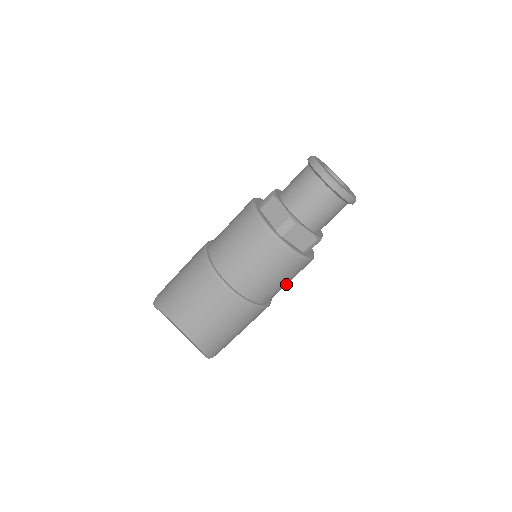
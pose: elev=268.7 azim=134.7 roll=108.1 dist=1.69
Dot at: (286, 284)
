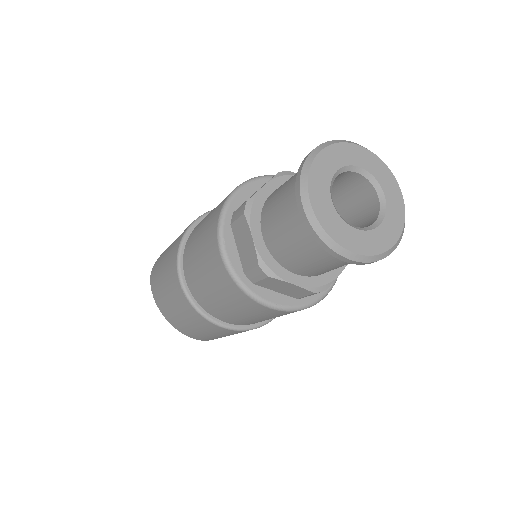
Dot at: occluded
